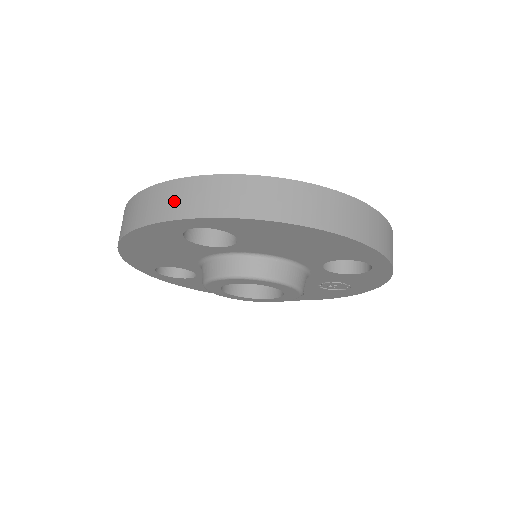
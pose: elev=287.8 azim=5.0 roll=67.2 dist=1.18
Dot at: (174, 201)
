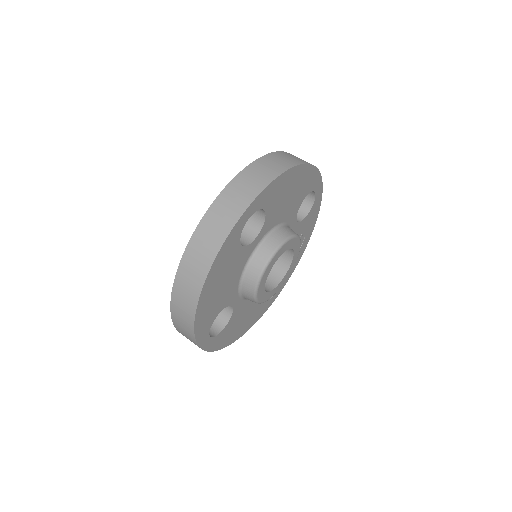
Dot at: (227, 212)
